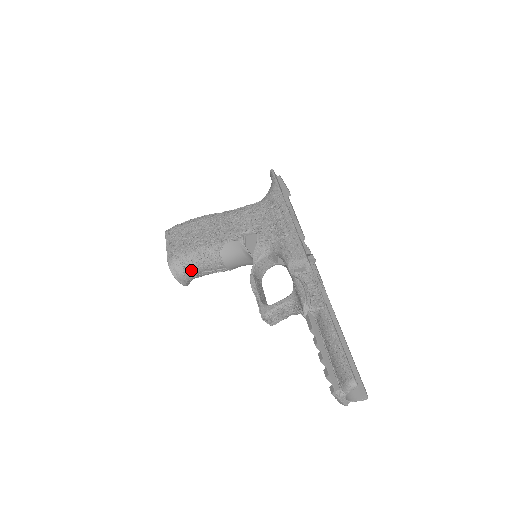
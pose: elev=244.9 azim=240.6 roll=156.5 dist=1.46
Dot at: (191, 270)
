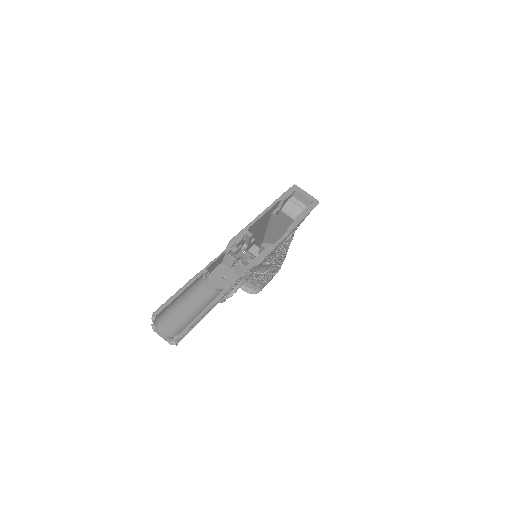
Dot at: occluded
